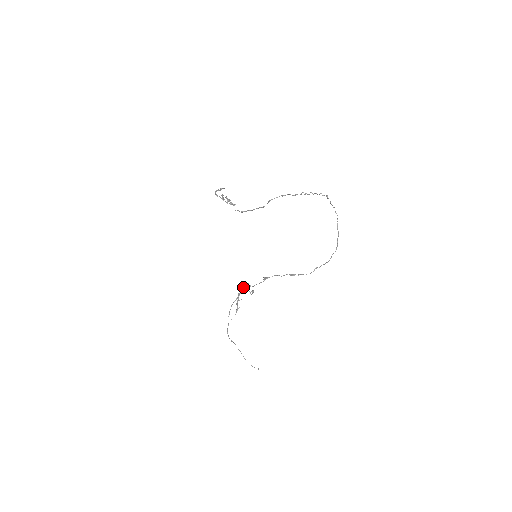
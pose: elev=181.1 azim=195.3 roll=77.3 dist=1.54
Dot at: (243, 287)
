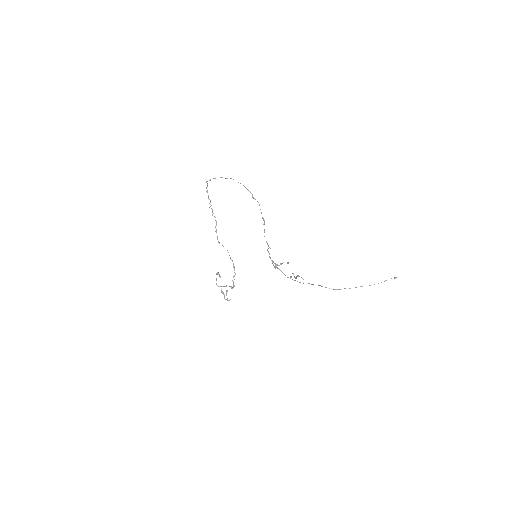
Dot at: (273, 265)
